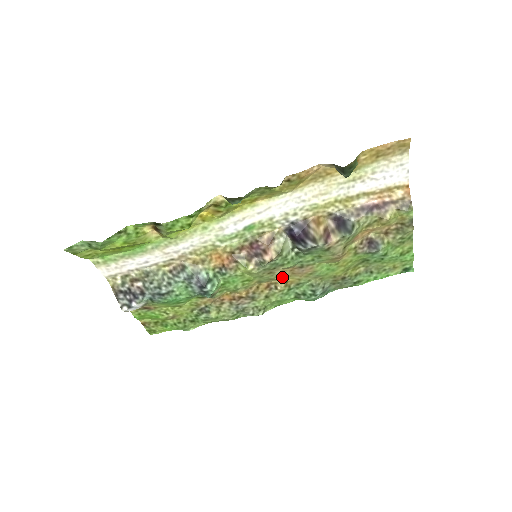
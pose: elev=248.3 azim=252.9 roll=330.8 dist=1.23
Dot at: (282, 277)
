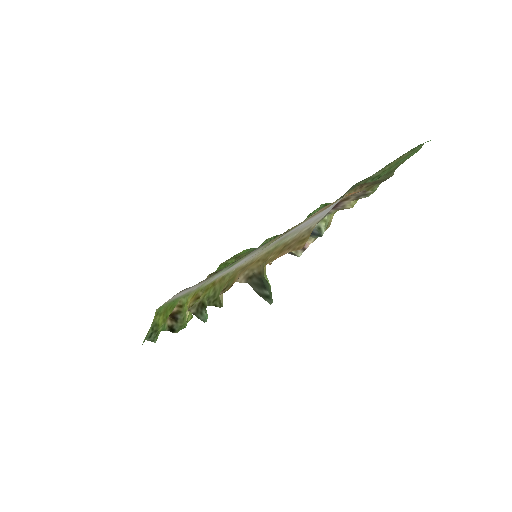
Dot at: occluded
